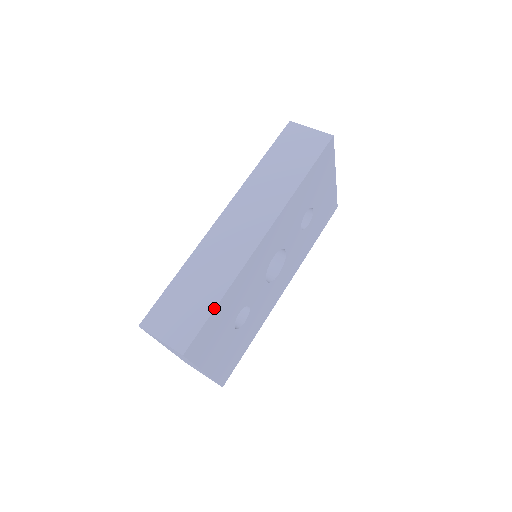
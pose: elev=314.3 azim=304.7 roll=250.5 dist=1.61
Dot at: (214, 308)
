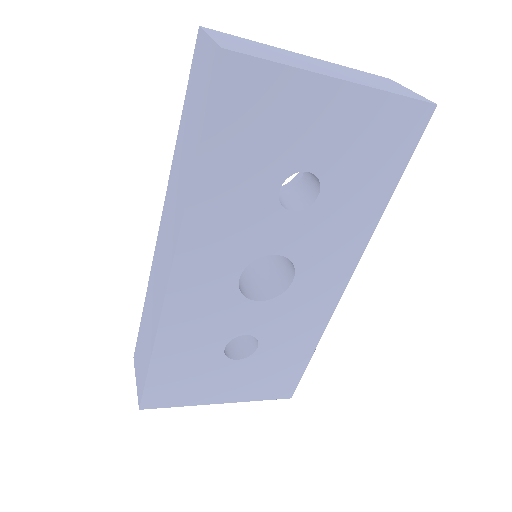
Dot at: (148, 366)
